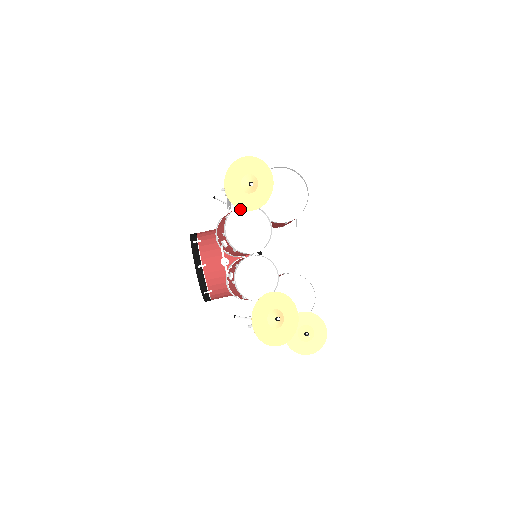
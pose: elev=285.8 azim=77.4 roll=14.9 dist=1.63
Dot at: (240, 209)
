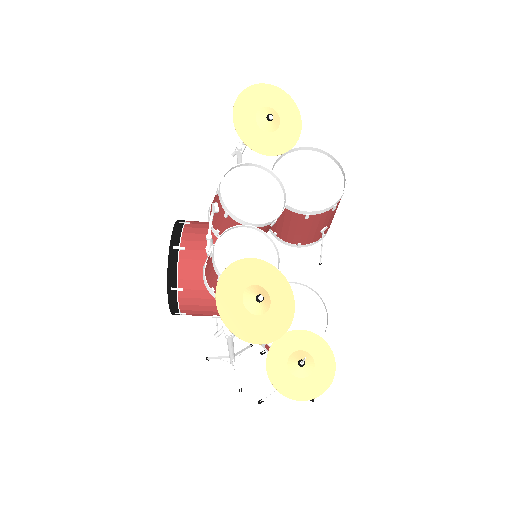
Dot at: (249, 168)
